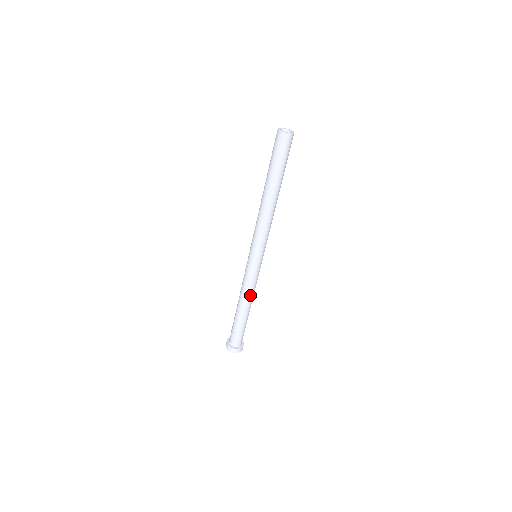
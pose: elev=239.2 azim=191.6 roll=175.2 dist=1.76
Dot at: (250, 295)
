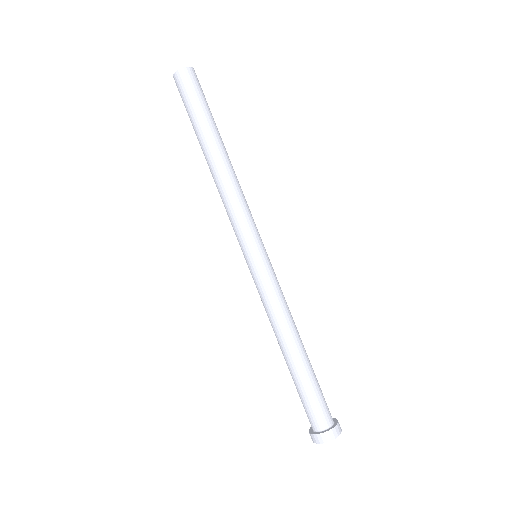
Dot at: (291, 316)
